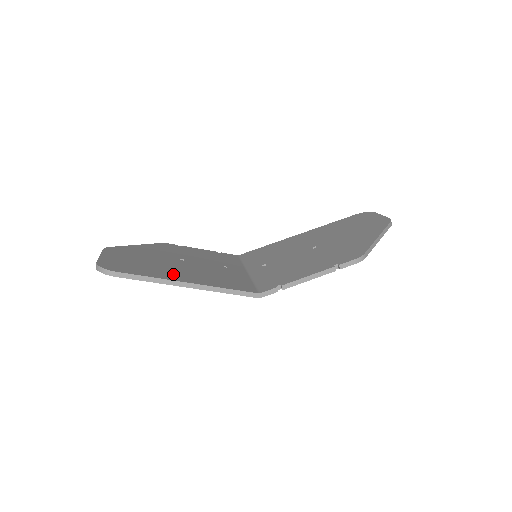
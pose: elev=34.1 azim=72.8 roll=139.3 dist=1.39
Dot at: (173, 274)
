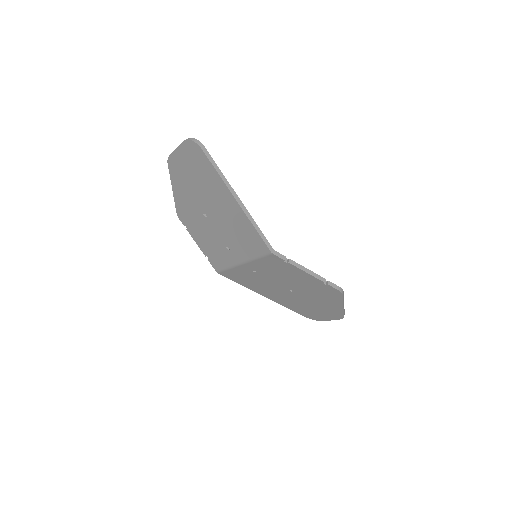
Dot at: occluded
